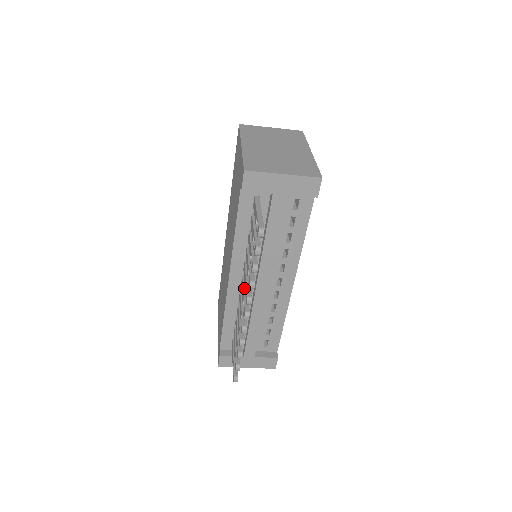
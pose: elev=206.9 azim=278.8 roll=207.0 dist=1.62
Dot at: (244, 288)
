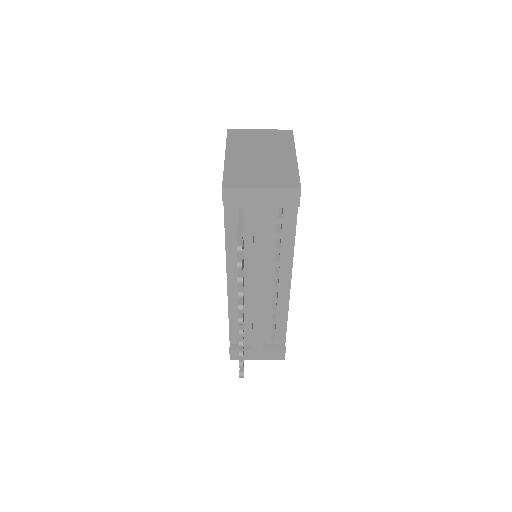
Dot at: occluded
